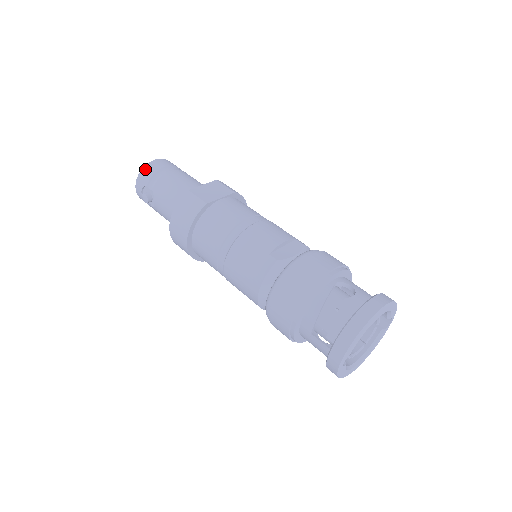
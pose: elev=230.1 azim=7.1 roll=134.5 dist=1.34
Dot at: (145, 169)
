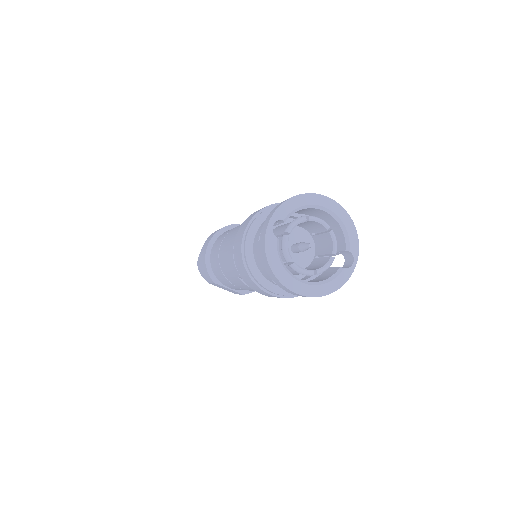
Dot at: occluded
